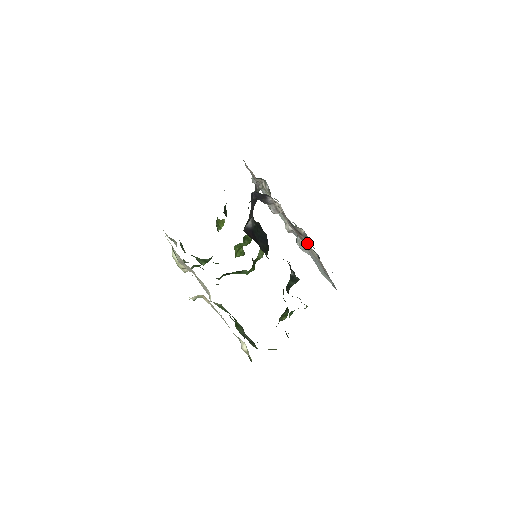
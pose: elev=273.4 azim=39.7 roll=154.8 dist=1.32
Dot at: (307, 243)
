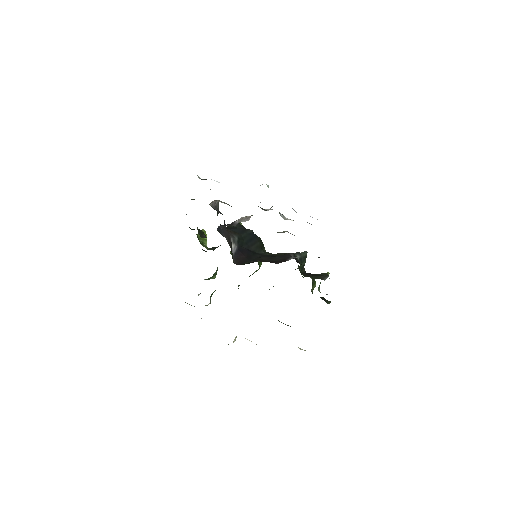
Dot at: occluded
